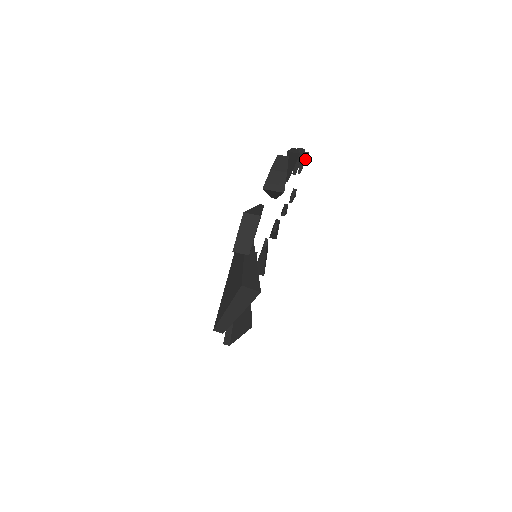
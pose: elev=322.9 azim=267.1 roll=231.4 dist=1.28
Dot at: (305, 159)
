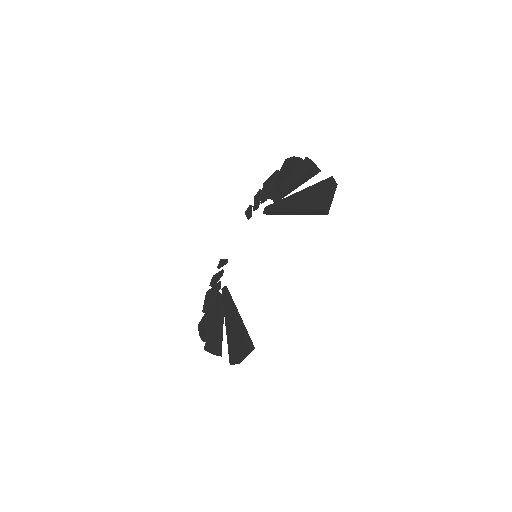
Dot at: occluded
